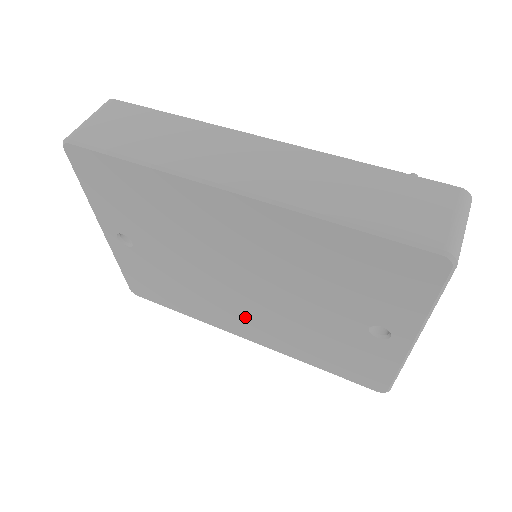
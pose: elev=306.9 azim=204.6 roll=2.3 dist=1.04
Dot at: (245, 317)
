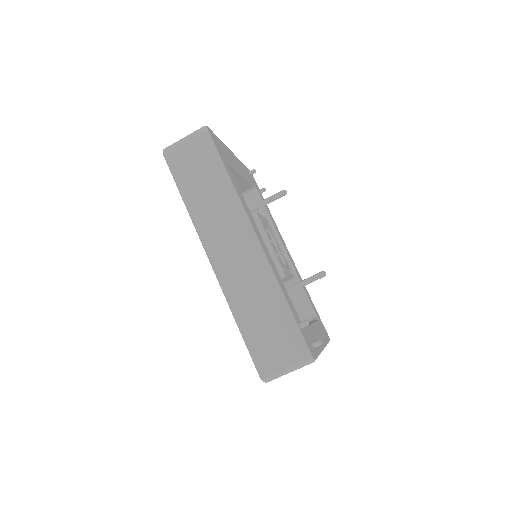
Dot at: occluded
